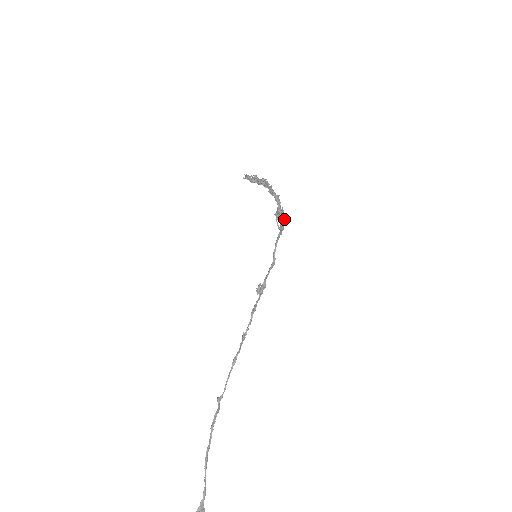
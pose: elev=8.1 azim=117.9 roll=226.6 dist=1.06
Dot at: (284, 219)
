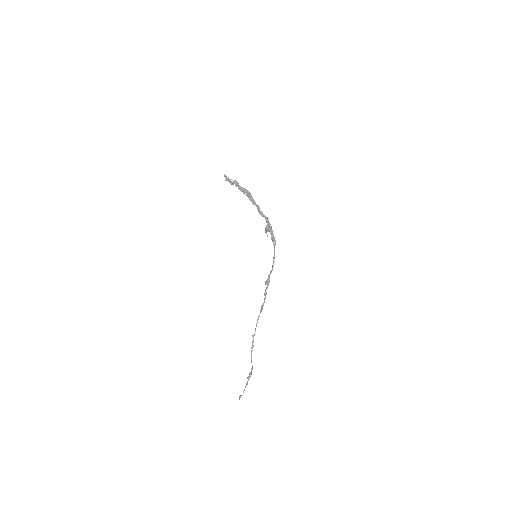
Dot at: occluded
